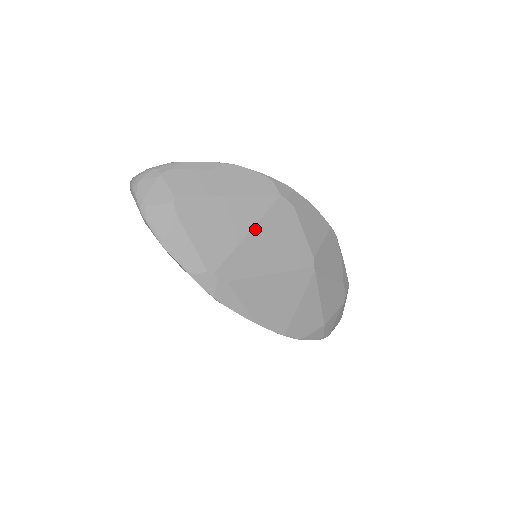
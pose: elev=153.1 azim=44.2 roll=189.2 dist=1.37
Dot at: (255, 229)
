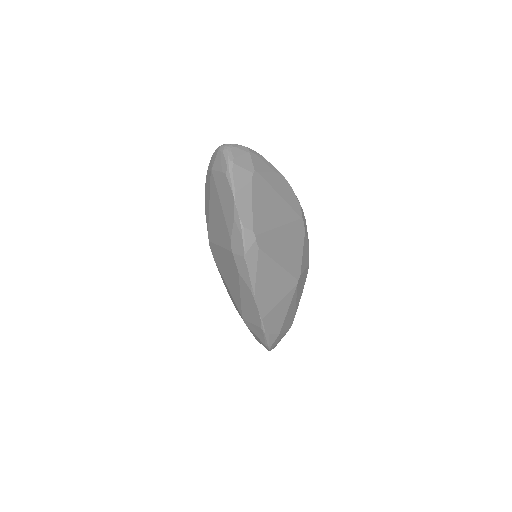
Dot at: (284, 227)
